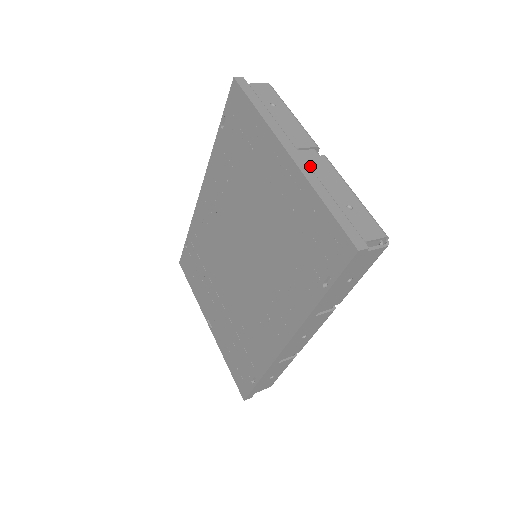
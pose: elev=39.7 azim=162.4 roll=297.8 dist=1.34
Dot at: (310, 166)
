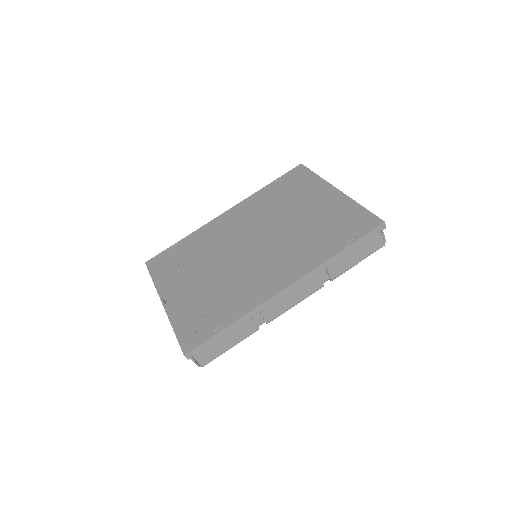
Dot at: occluded
